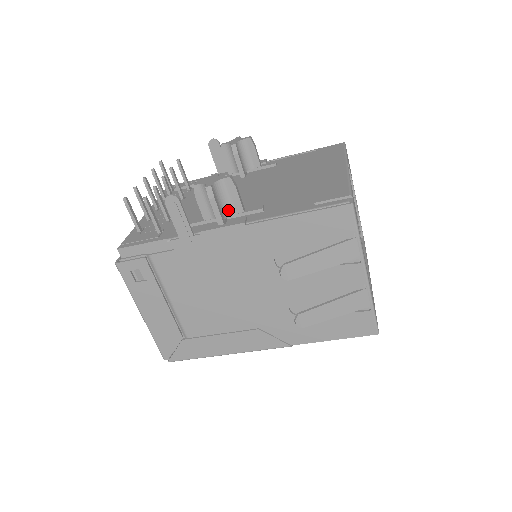
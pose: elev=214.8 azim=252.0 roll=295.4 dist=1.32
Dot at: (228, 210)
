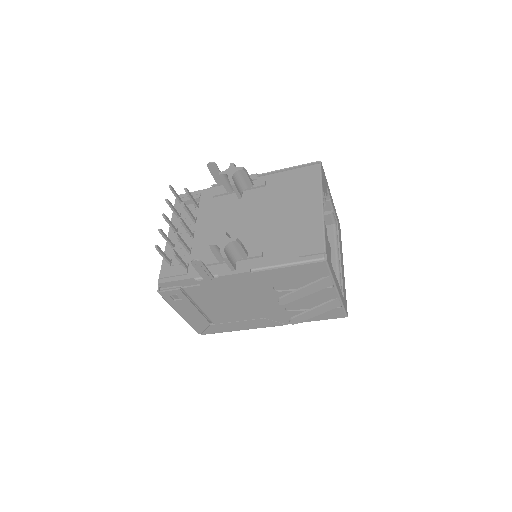
Dot at: (236, 257)
